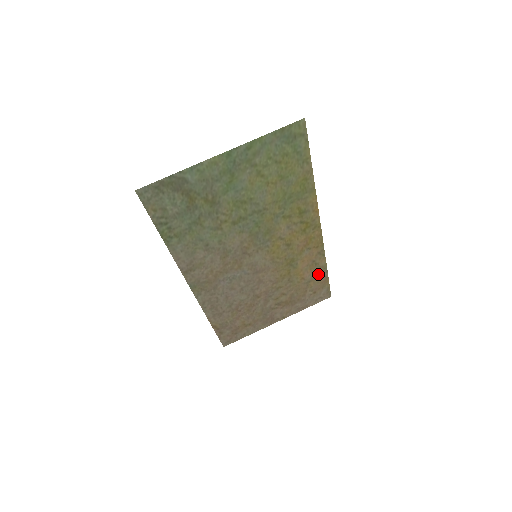
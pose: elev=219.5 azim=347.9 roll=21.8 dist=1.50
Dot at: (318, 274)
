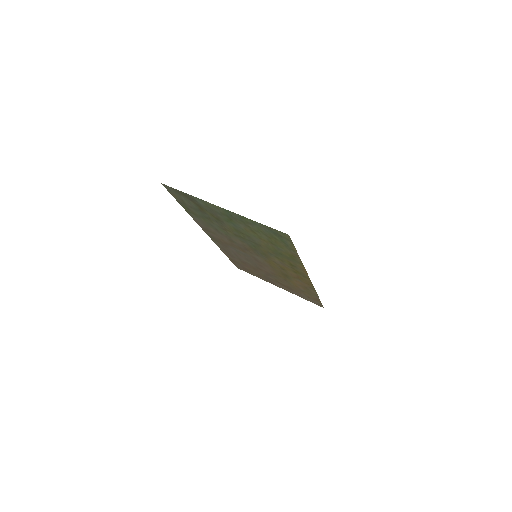
Dot at: (311, 293)
